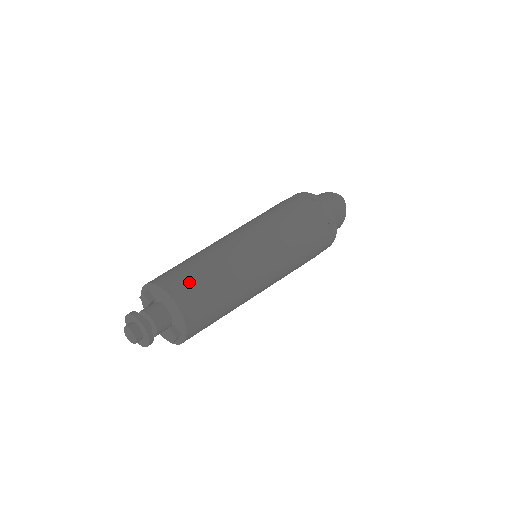
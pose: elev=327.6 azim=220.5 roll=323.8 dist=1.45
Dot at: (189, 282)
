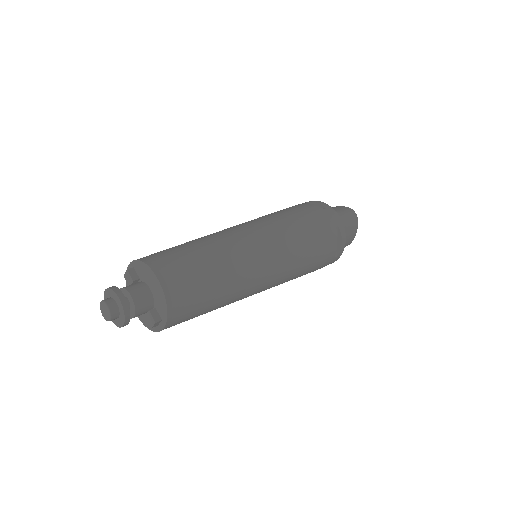
Dot at: (178, 264)
